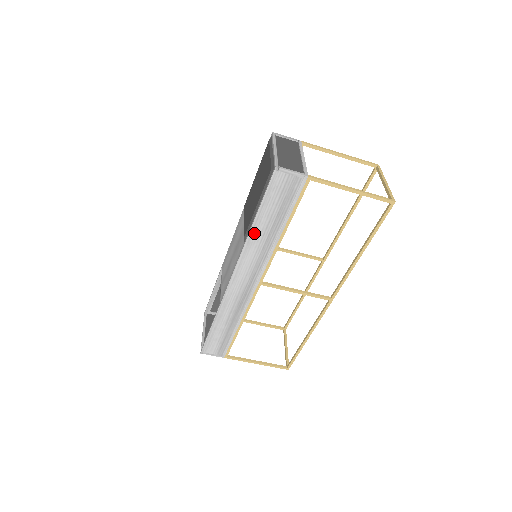
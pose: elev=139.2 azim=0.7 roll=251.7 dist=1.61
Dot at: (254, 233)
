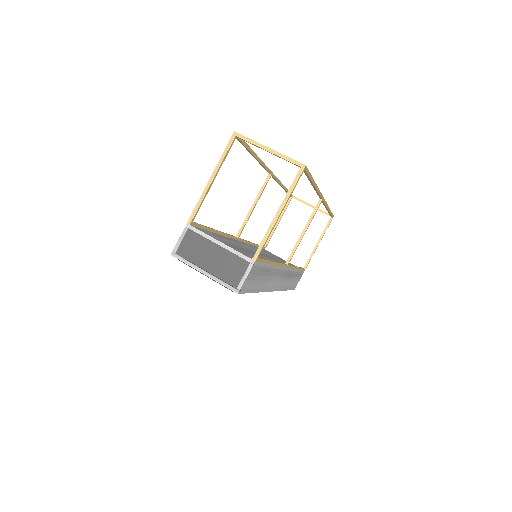
Dot at: (262, 288)
